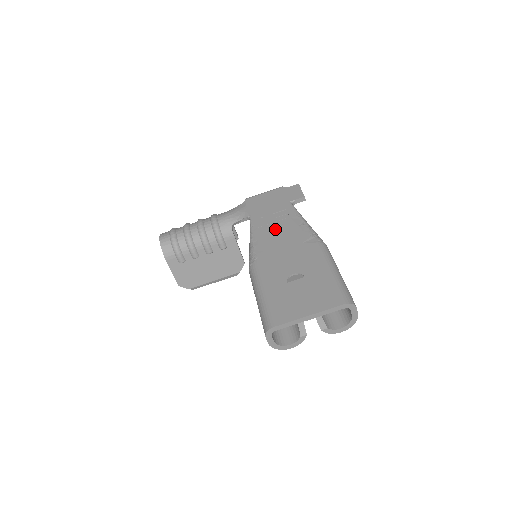
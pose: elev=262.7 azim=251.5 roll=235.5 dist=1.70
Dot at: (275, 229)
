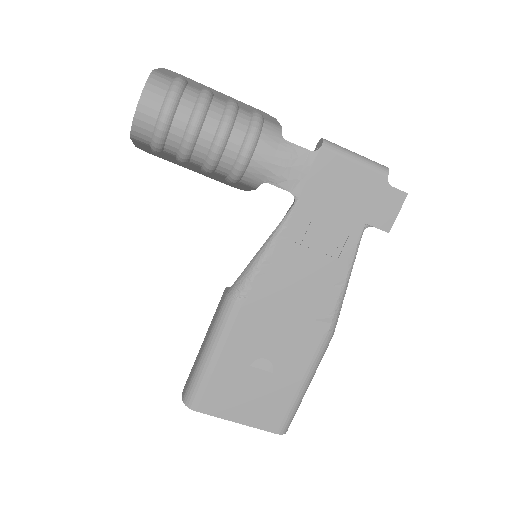
Dot at: (306, 264)
